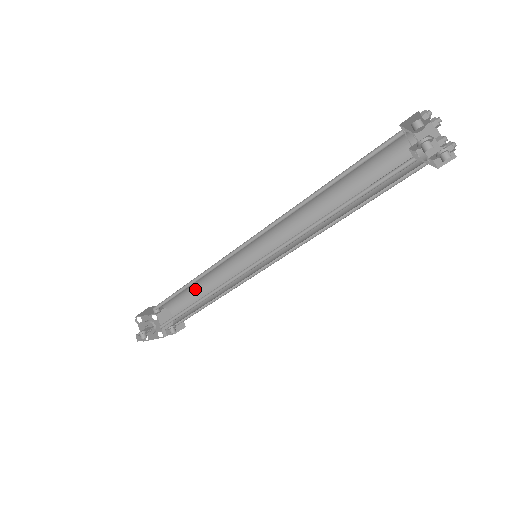
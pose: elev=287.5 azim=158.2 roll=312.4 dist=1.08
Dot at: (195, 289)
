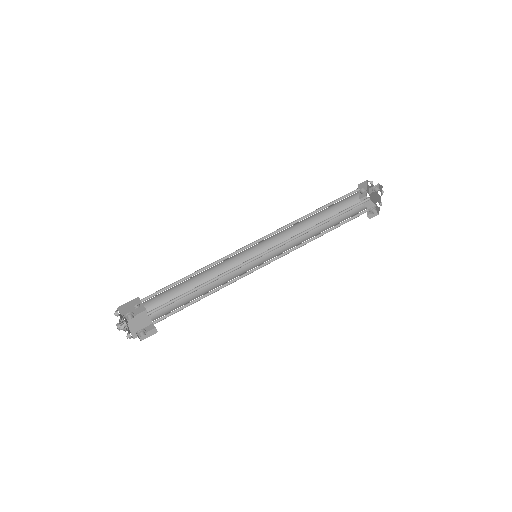
Dot at: (185, 289)
